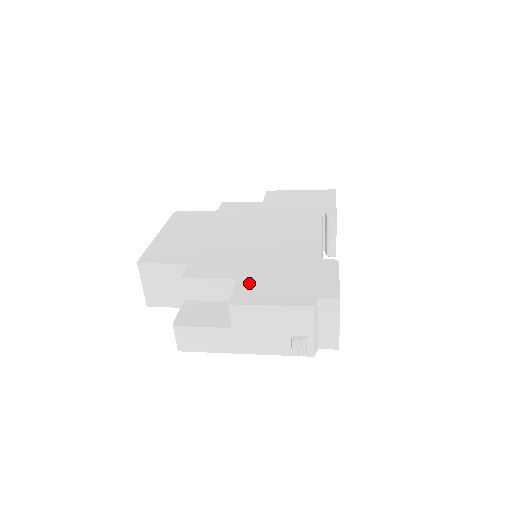
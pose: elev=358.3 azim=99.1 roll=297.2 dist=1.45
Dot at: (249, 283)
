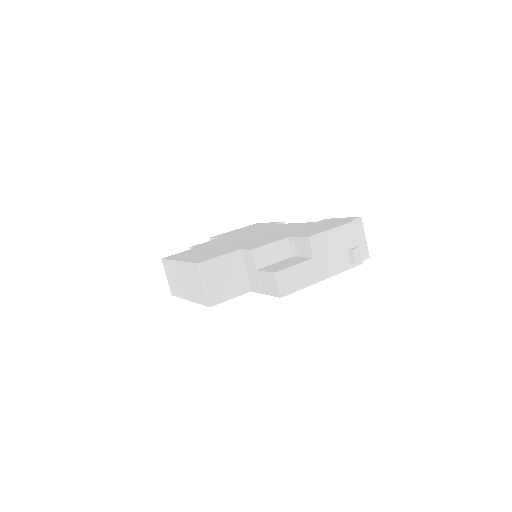
Dot at: (300, 234)
